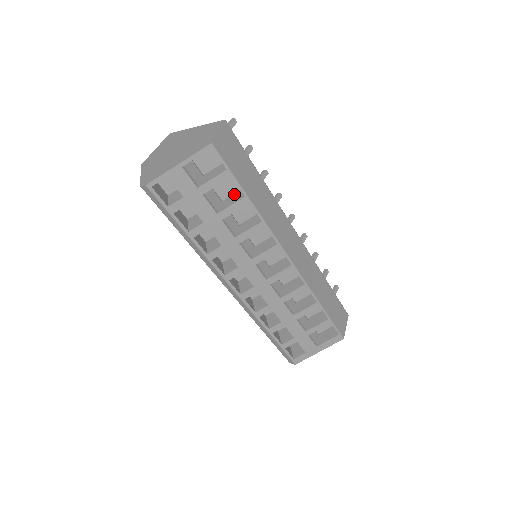
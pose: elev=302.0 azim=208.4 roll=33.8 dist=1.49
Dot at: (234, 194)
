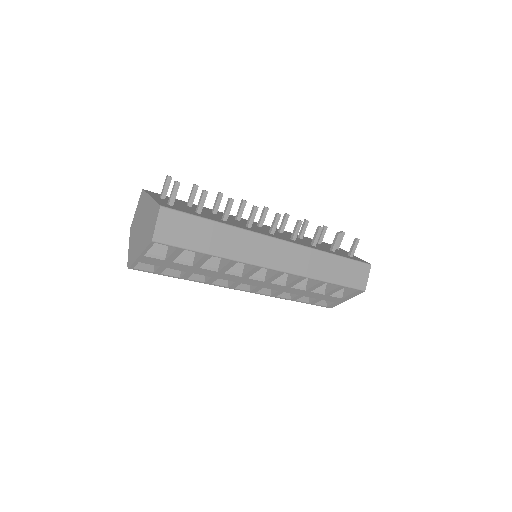
Dot at: occluded
